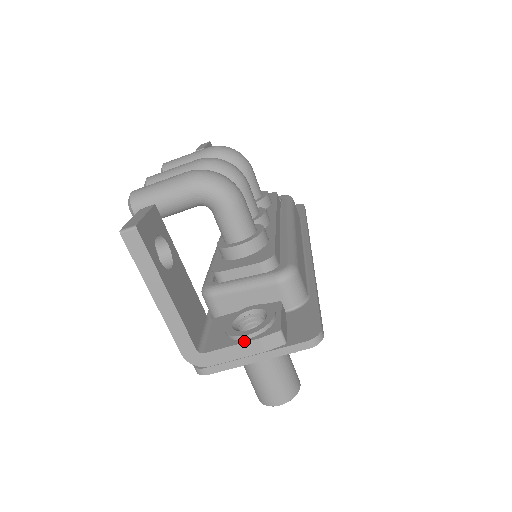
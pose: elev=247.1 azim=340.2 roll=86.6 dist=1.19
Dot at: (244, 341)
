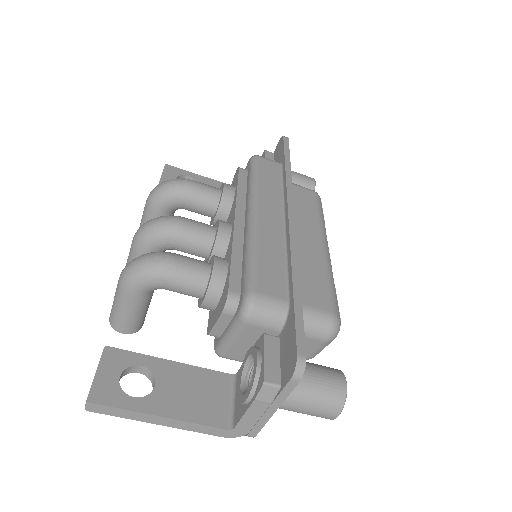
Dot at: (248, 406)
